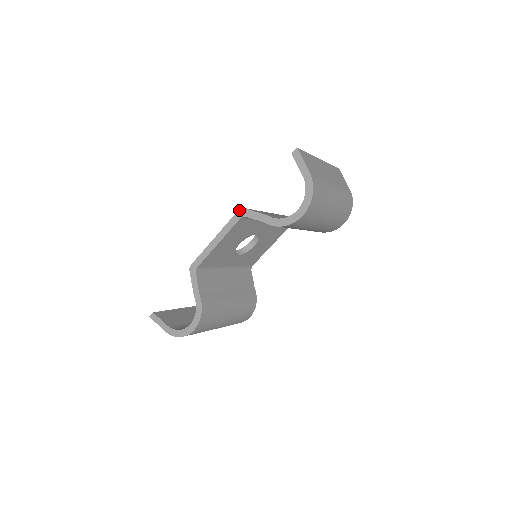
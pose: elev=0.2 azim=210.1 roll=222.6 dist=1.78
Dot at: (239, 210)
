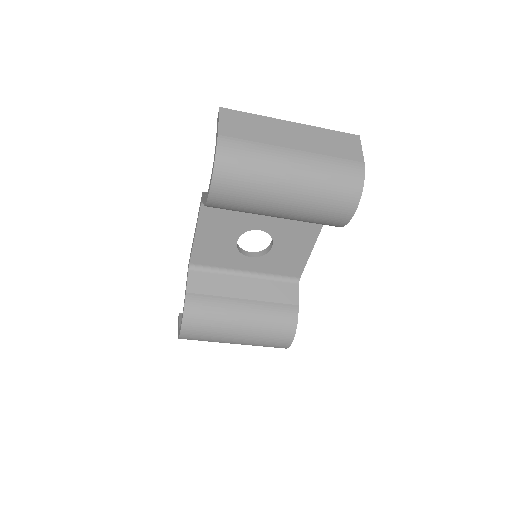
Dot at: occluded
